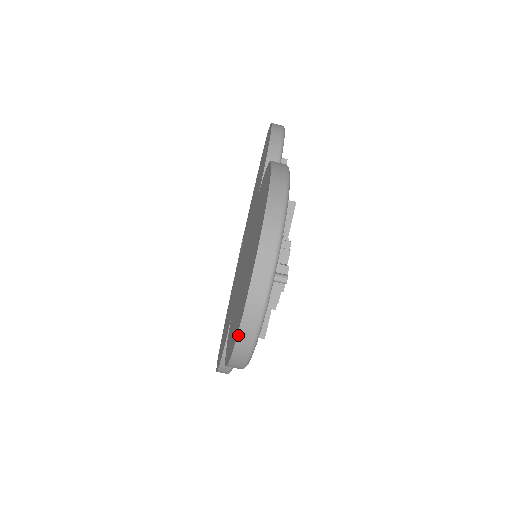
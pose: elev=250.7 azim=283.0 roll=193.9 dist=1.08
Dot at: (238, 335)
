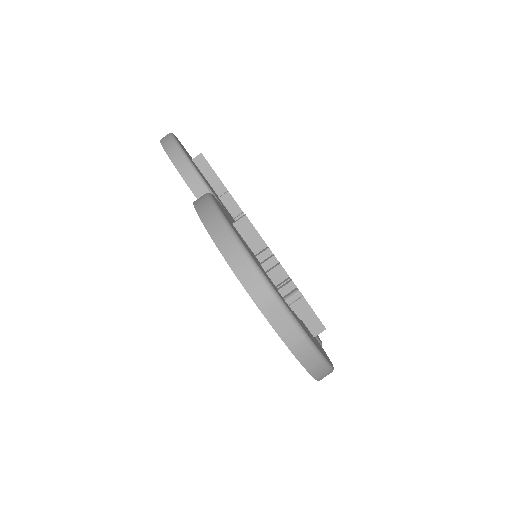
Dot at: (307, 370)
